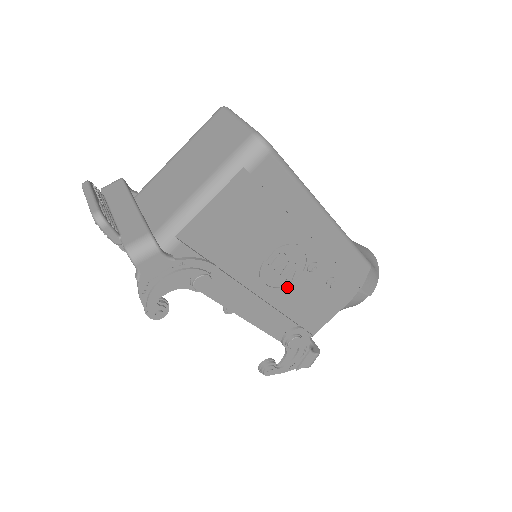
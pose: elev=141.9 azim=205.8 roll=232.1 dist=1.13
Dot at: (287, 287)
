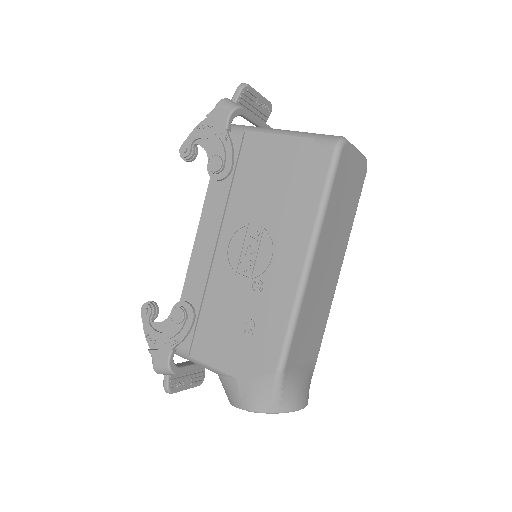
Dot at: (232, 273)
